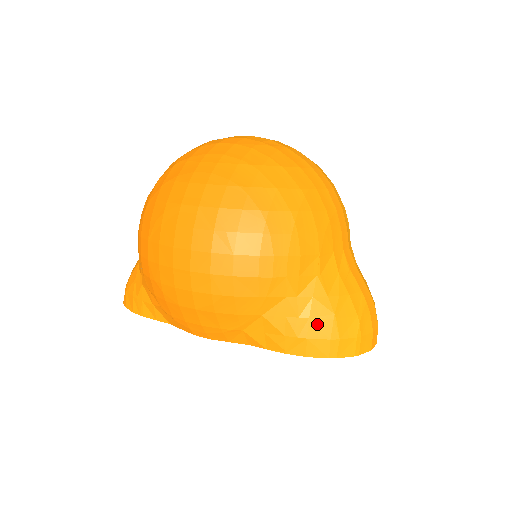
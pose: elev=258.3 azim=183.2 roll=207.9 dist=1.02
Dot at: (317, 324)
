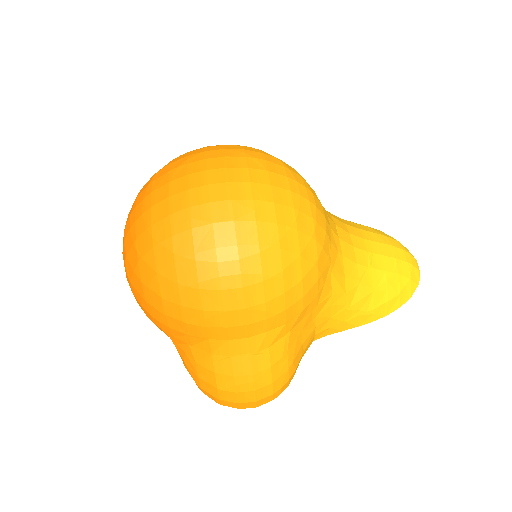
Dot at: (188, 368)
